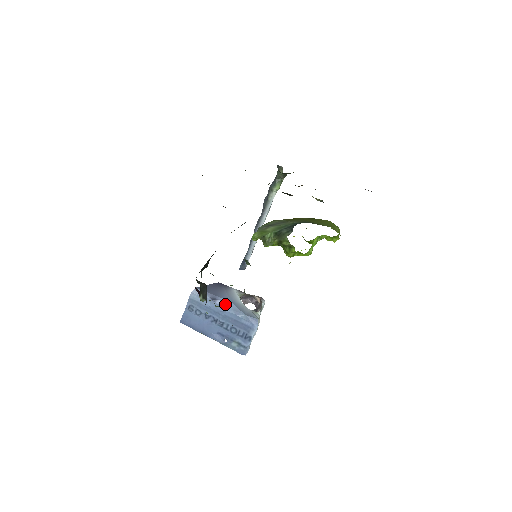
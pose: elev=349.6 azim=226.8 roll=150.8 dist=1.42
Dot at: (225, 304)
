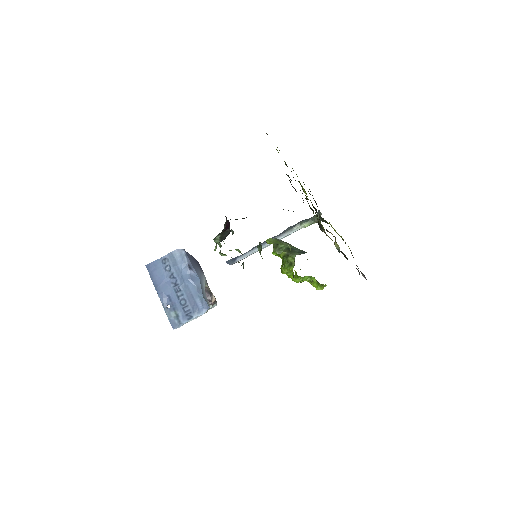
Dot at: (195, 277)
